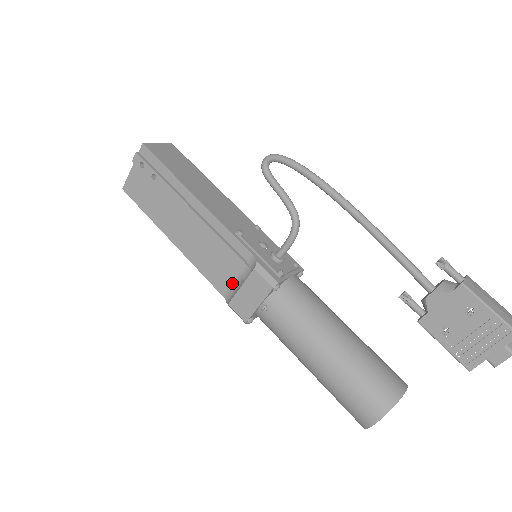
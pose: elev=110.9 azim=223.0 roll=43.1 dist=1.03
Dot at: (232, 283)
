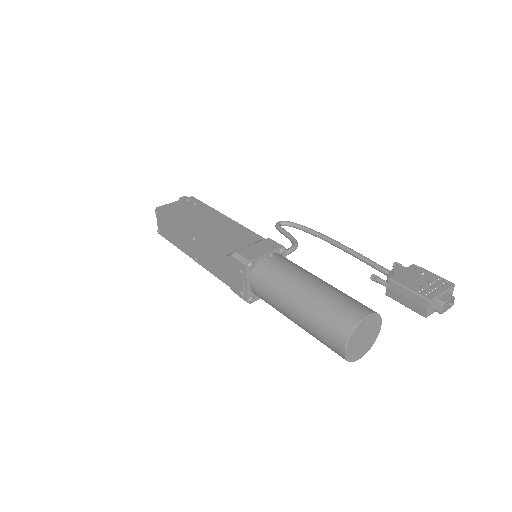
Dot at: (240, 249)
